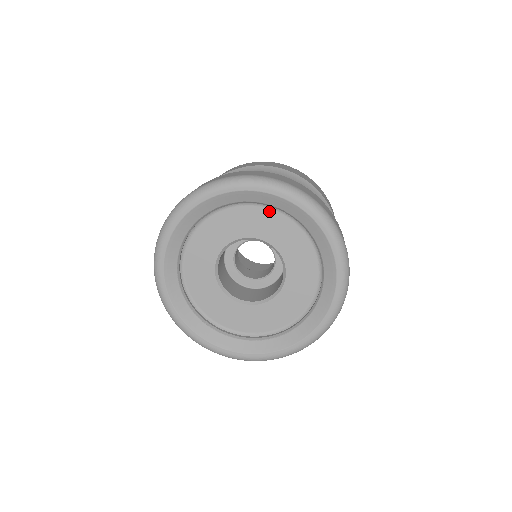
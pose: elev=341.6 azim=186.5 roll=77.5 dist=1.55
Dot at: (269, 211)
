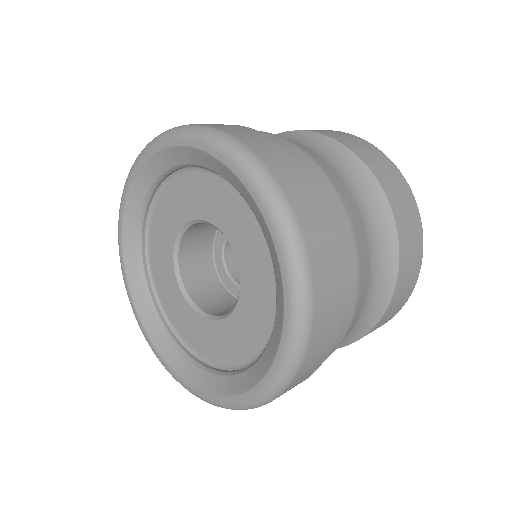
Dot at: (228, 187)
